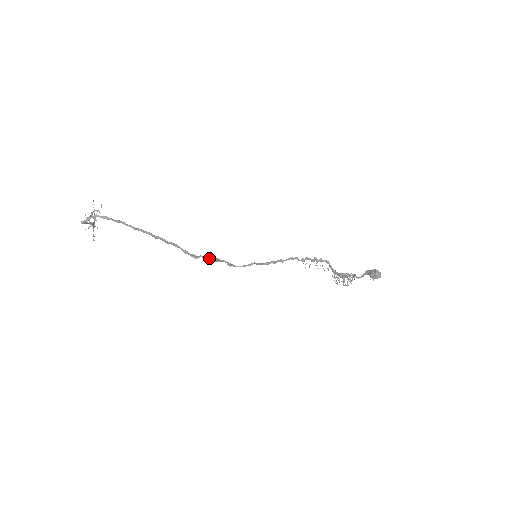
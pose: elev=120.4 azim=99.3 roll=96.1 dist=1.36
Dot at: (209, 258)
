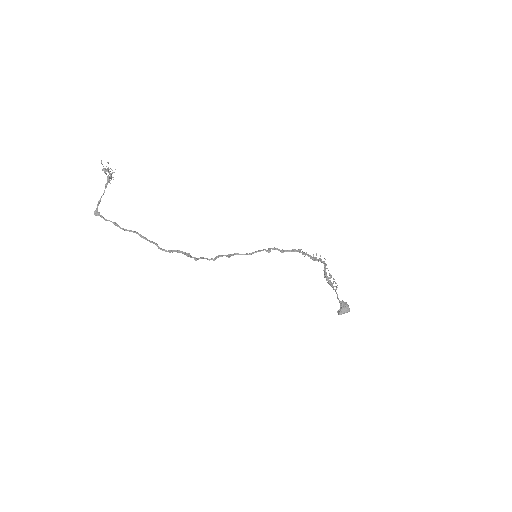
Dot at: (209, 260)
